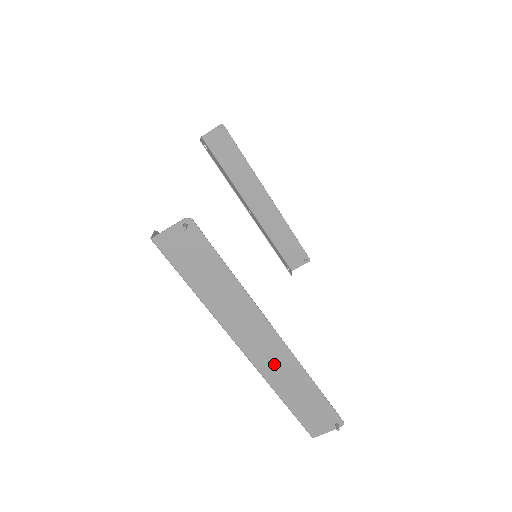
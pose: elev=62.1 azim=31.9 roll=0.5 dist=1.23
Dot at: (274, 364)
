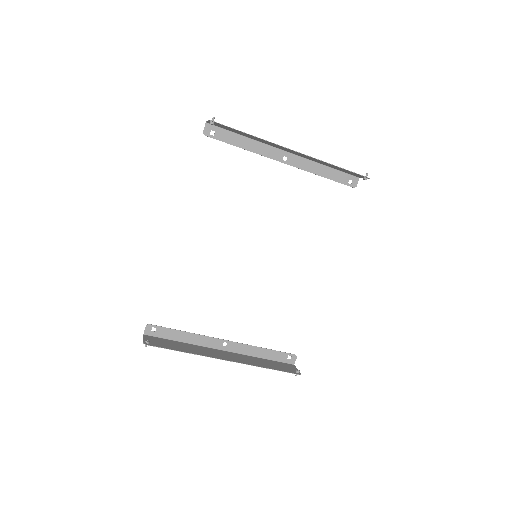
Dot at: (240, 358)
